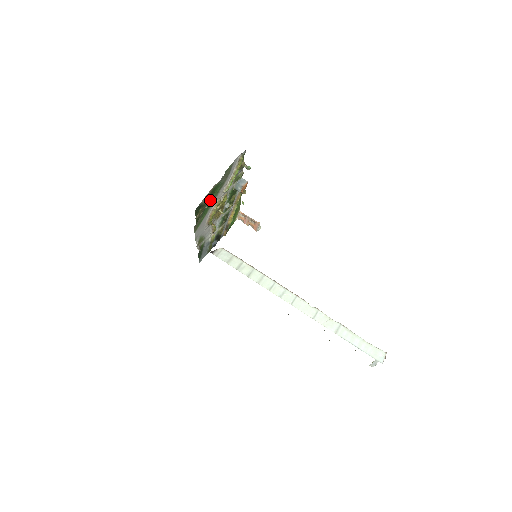
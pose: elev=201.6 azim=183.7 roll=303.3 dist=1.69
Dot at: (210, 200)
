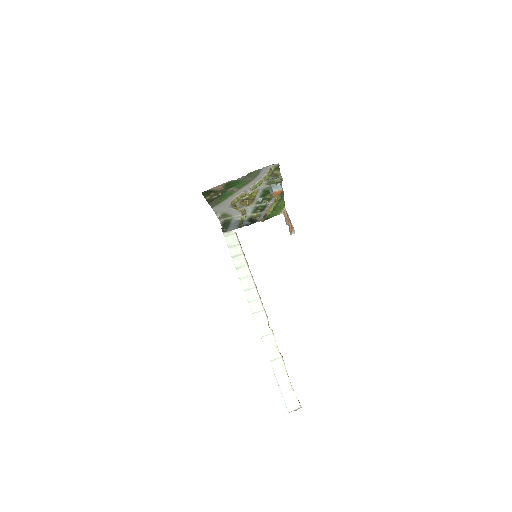
Dot at: (230, 189)
